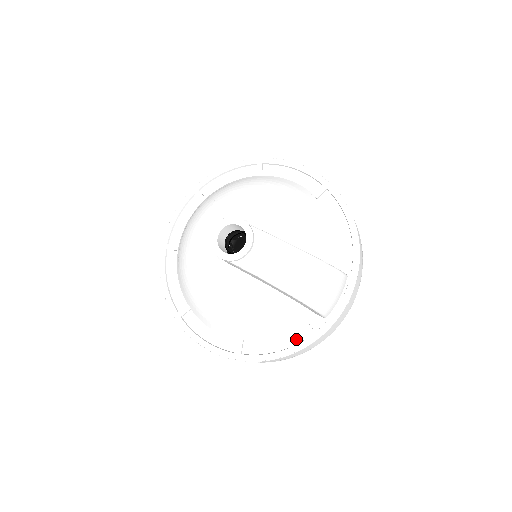
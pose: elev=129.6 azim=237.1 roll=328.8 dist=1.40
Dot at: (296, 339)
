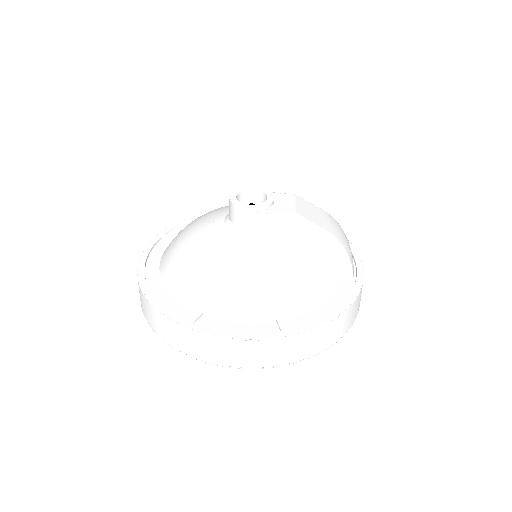
Dot at: (338, 302)
